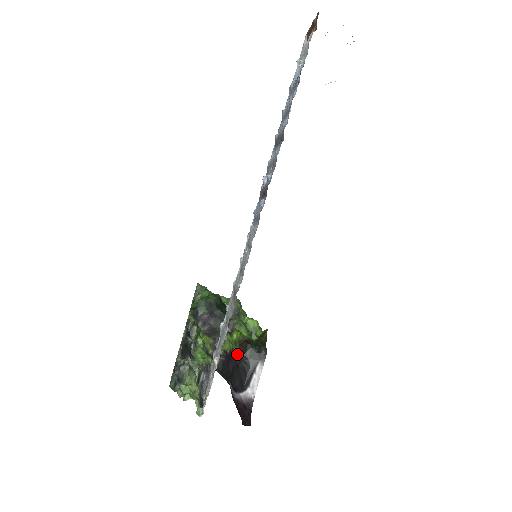
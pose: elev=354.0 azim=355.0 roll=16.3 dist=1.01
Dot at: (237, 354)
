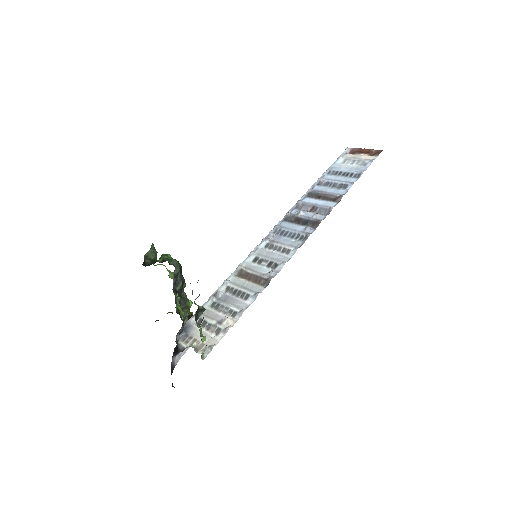
Dot at: occluded
